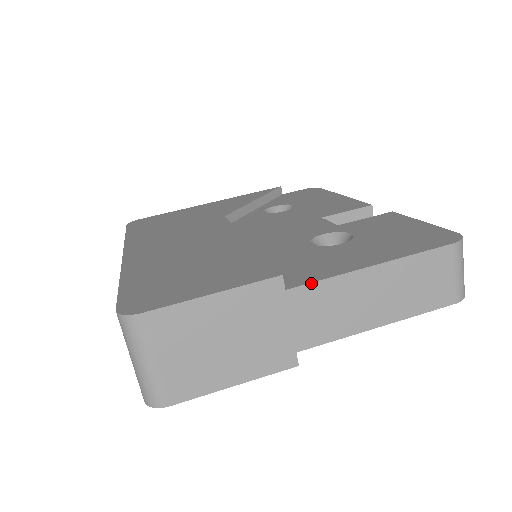
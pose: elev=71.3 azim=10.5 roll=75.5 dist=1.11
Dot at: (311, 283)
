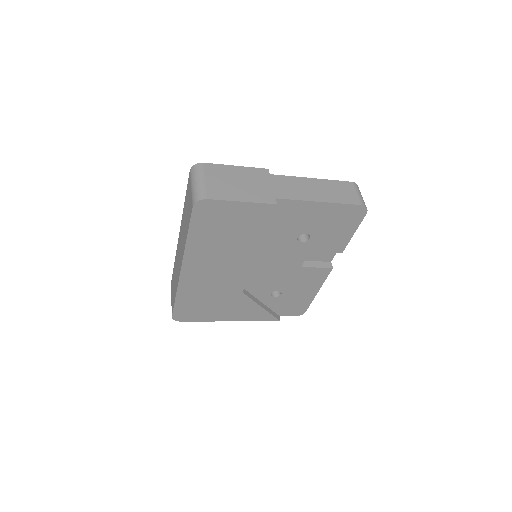
Dot at: (282, 175)
